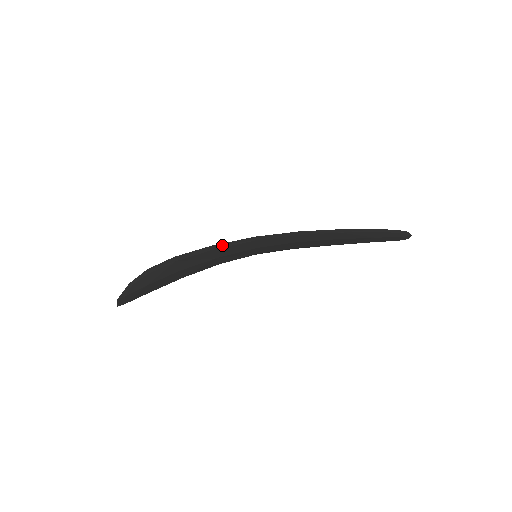
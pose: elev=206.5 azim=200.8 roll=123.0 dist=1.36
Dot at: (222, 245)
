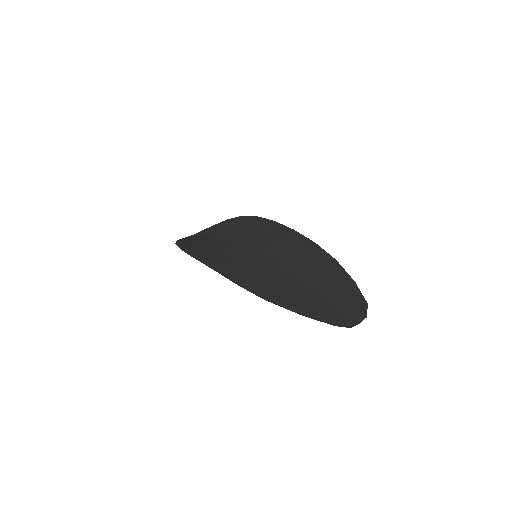
Dot at: (200, 259)
